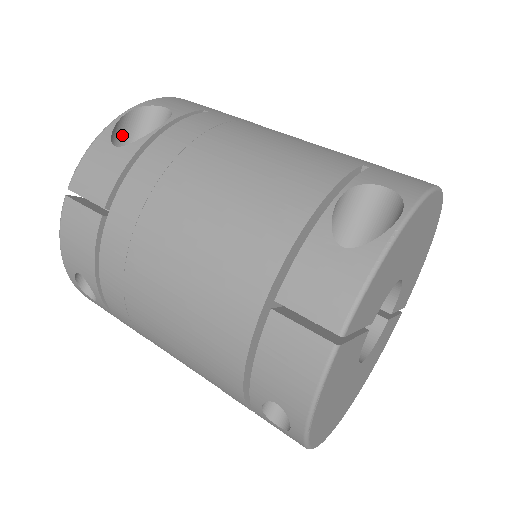
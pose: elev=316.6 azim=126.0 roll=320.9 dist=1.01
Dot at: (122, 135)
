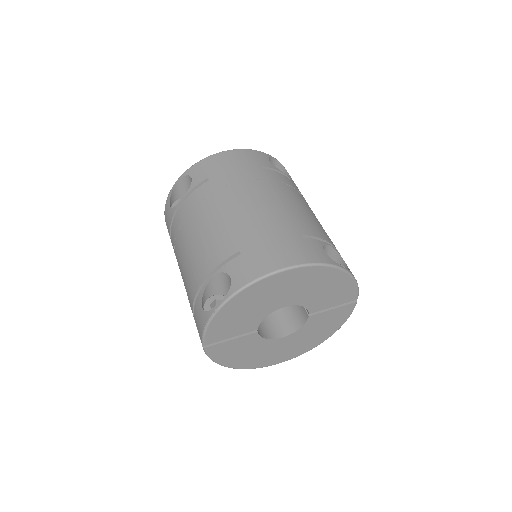
Dot at: (181, 191)
